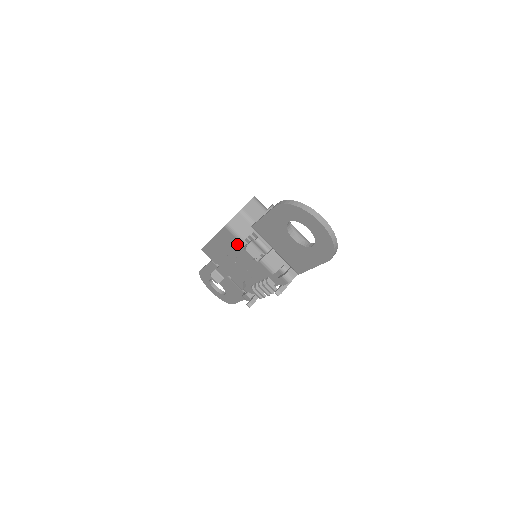
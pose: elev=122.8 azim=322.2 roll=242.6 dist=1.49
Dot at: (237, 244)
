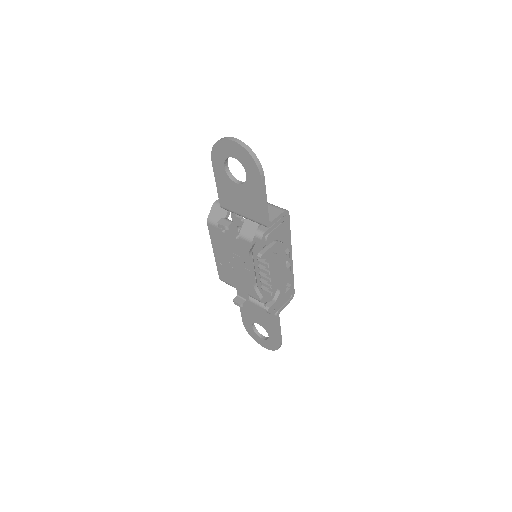
Dot at: (222, 235)
